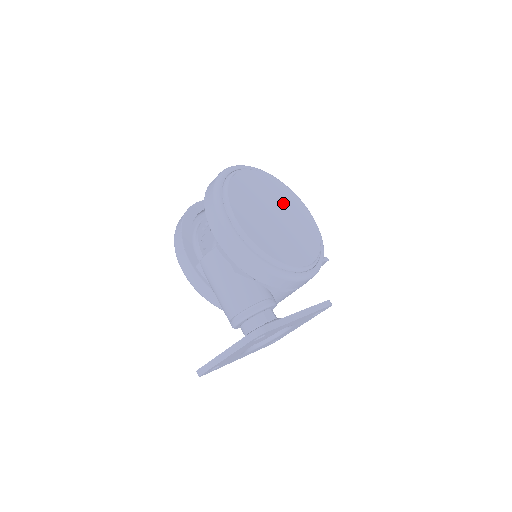
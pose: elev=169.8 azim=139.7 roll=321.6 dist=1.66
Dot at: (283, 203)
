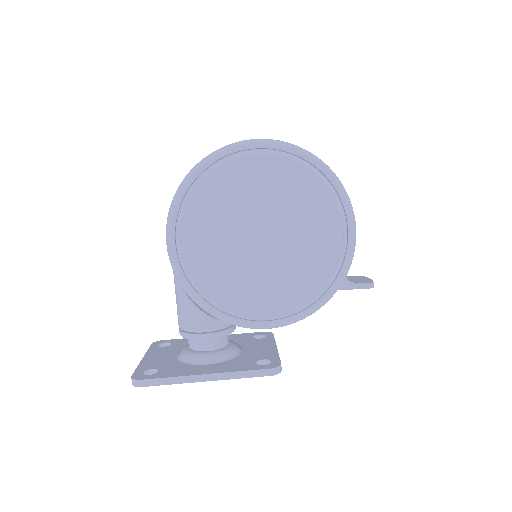
Dot at: (292, 214)
